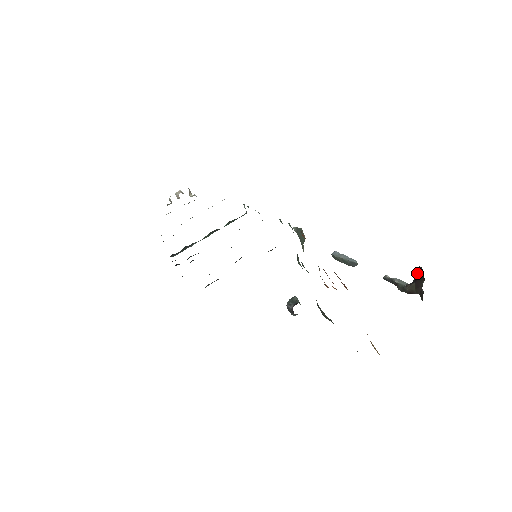
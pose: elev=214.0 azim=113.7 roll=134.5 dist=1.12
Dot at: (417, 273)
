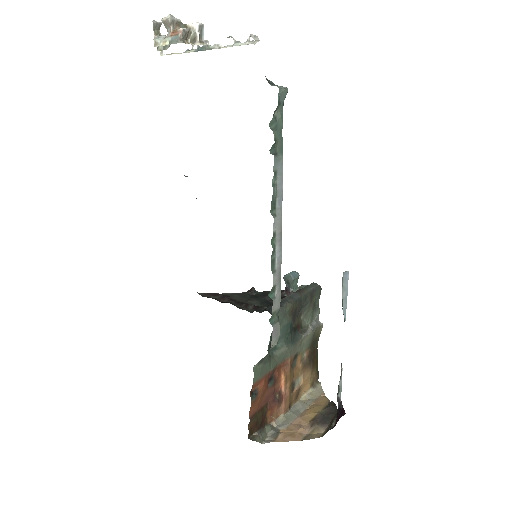
Dot at: (337, 416)
